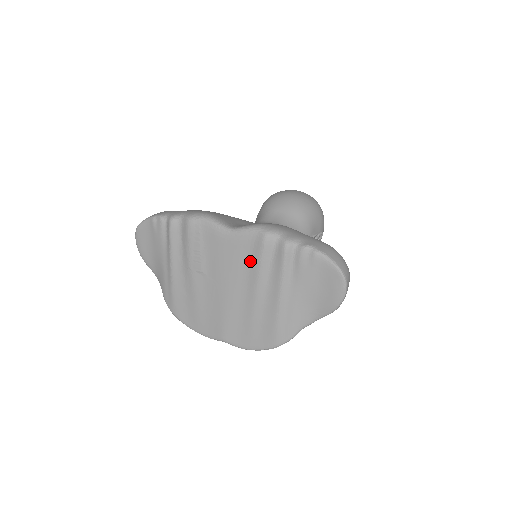
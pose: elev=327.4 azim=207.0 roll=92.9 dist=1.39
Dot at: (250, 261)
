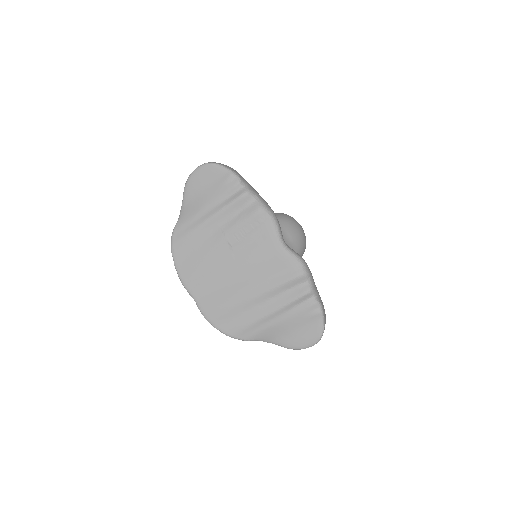
Dot at: (276, 276)
